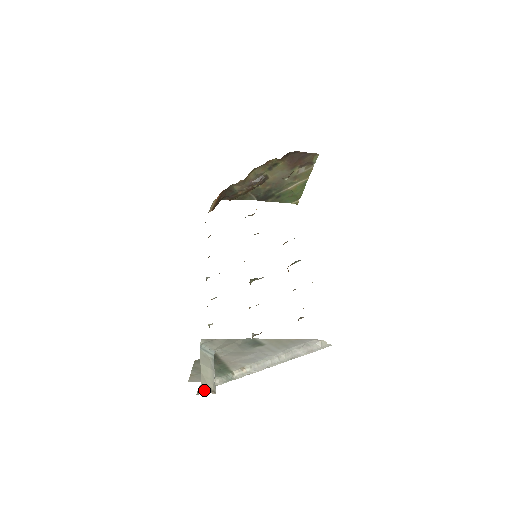
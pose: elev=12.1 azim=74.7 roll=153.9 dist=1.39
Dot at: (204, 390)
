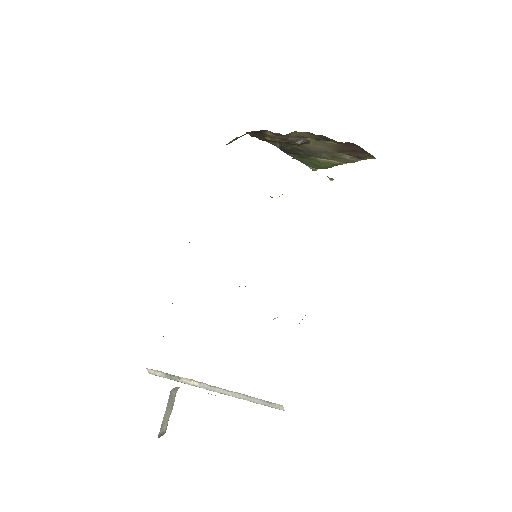
Dot at: (158, 436)
